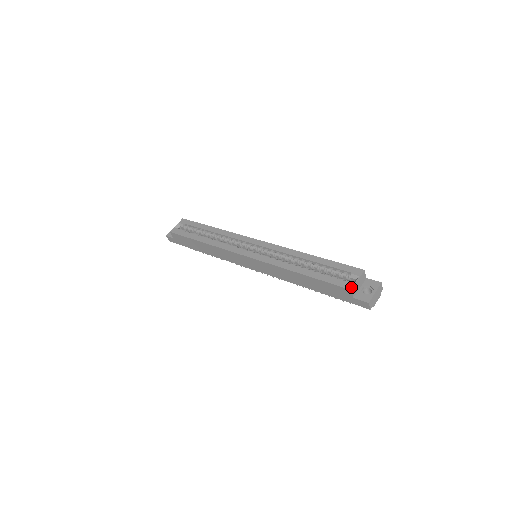
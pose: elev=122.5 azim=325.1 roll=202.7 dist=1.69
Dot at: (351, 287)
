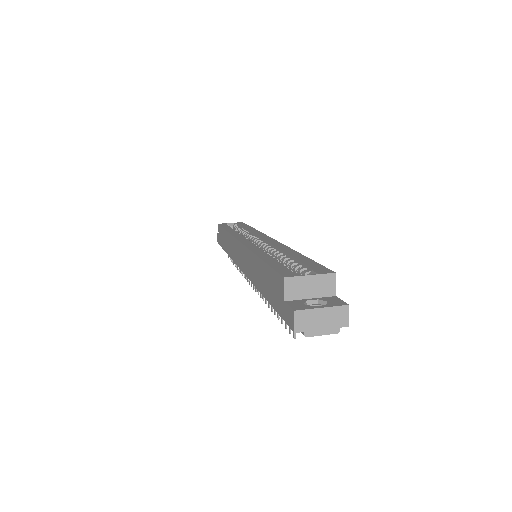
Dot at: (288, 275)
